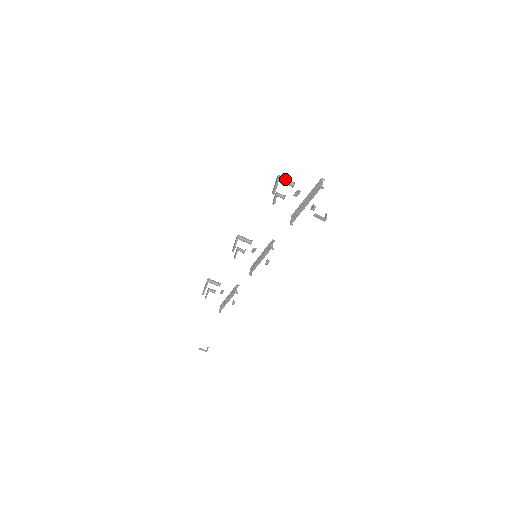
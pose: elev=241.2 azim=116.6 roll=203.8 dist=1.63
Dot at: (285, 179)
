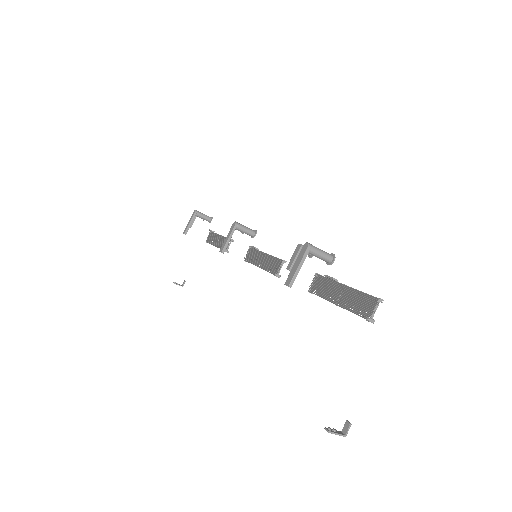
Dot at: (318, 253)
